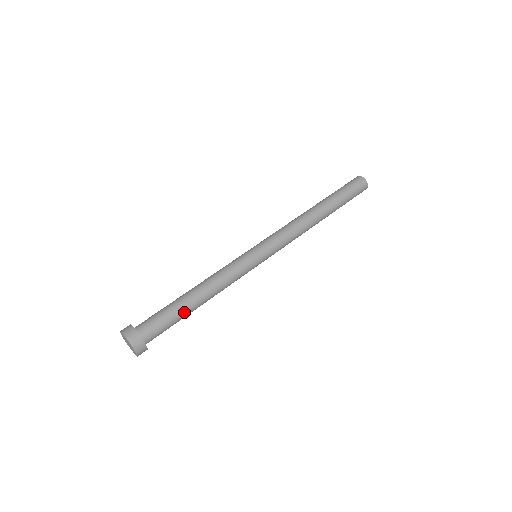
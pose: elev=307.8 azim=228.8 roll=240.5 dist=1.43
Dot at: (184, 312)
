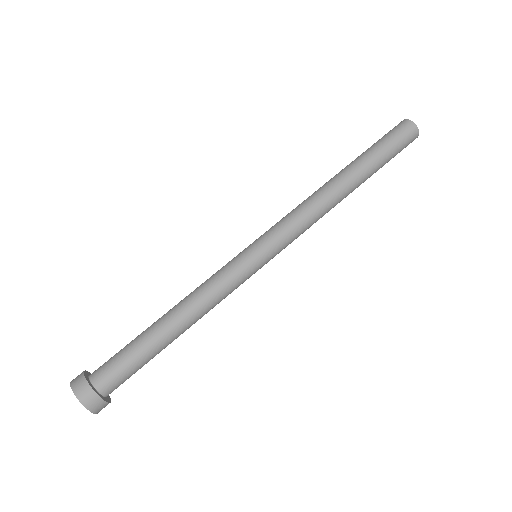
Dot at: (159, 352)
